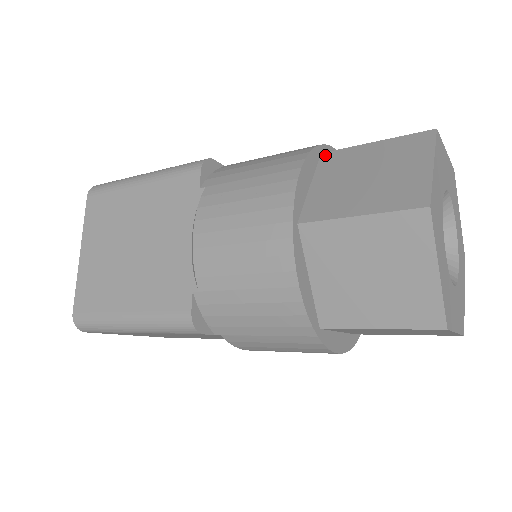
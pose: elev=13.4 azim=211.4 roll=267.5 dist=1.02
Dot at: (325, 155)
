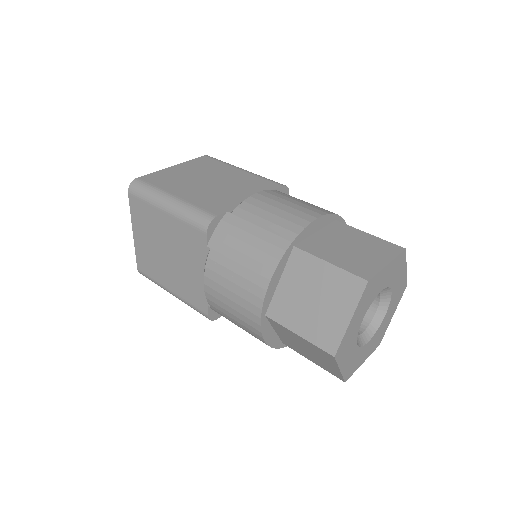
Dot at: (295, 251)
